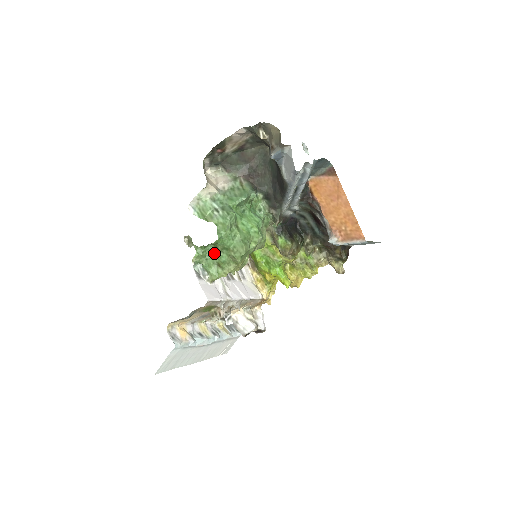
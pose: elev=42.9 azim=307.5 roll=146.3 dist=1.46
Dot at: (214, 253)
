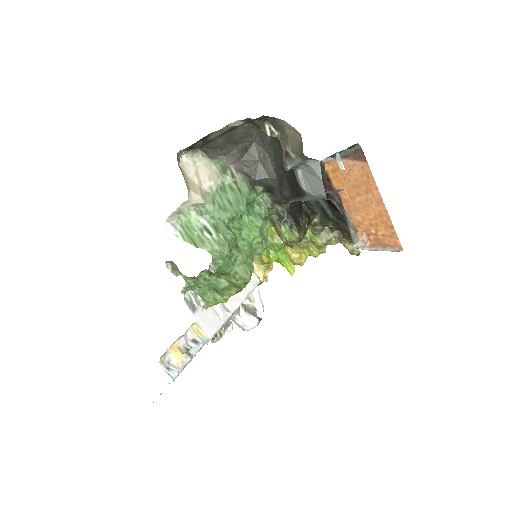
Dot at: (209, 279)
